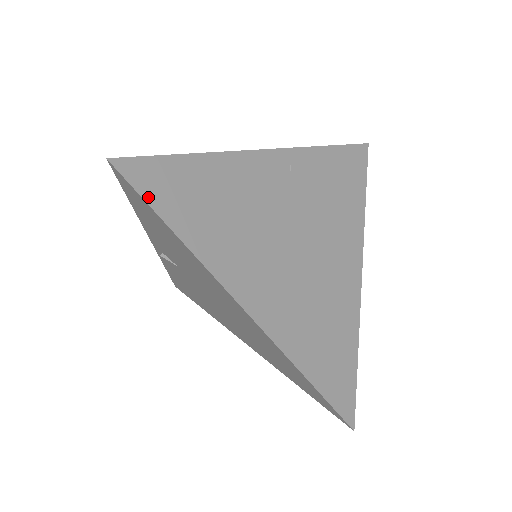
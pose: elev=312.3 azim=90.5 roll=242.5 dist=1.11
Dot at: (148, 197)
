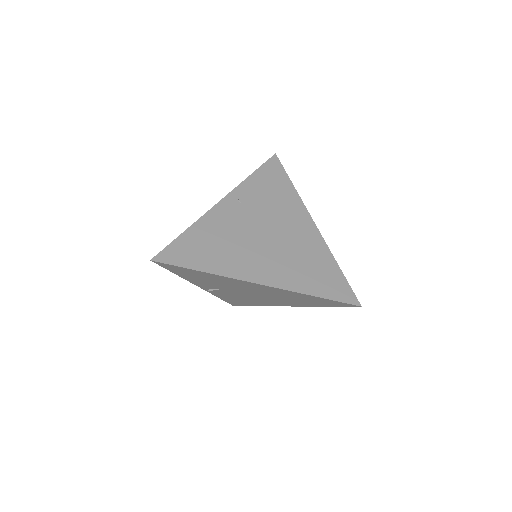
Dot at: (179, 264)
